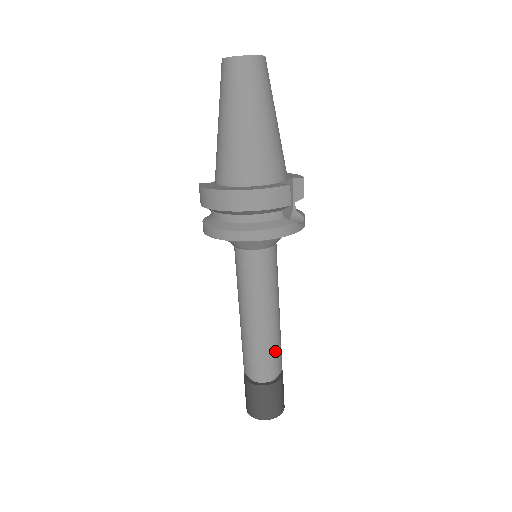
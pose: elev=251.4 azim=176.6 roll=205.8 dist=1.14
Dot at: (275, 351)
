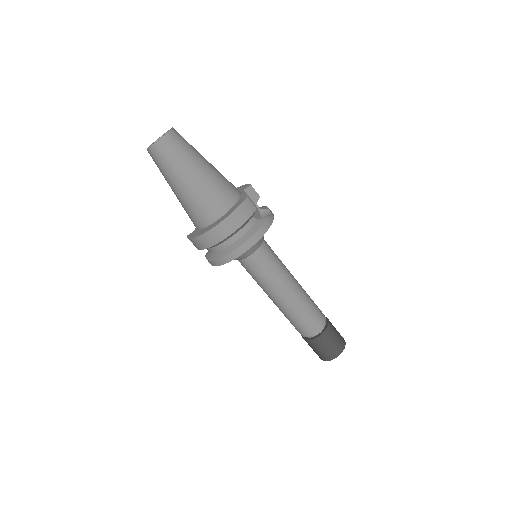
Dot at: (312, 307)
